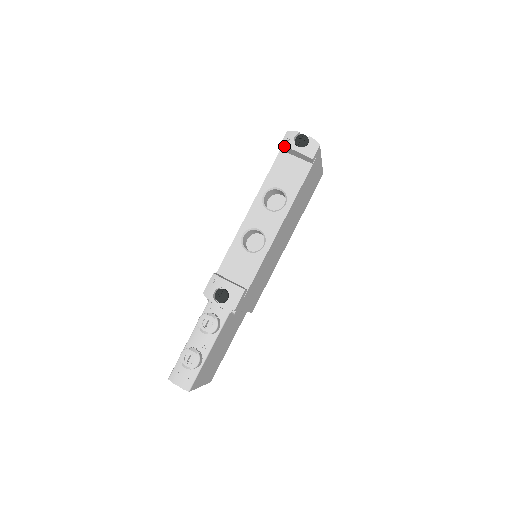
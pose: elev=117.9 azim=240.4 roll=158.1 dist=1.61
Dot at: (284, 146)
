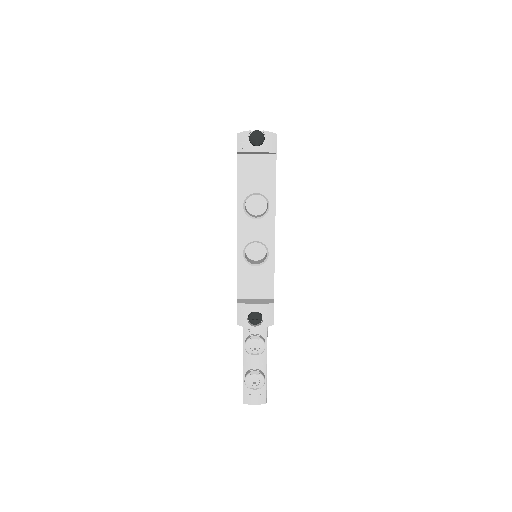
Dot at: (242, 152)
